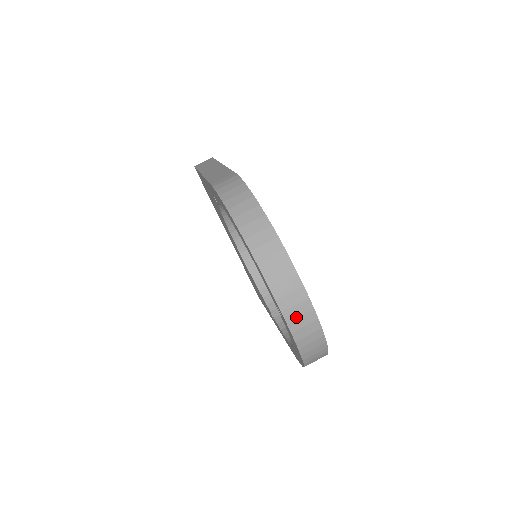
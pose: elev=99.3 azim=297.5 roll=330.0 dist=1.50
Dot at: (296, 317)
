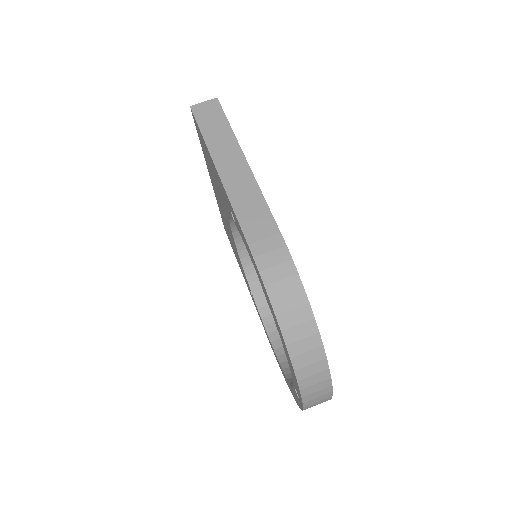
Dot at: (313, 405)
